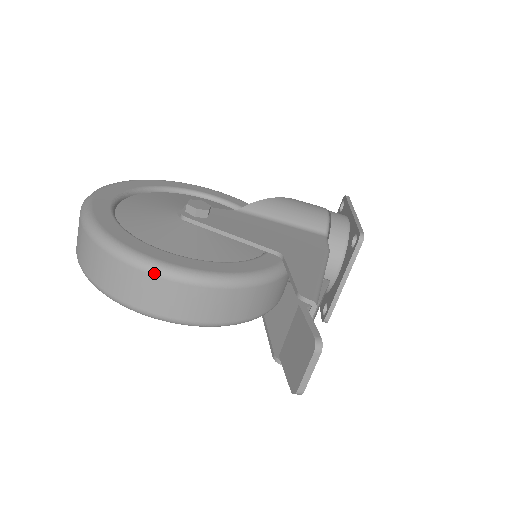
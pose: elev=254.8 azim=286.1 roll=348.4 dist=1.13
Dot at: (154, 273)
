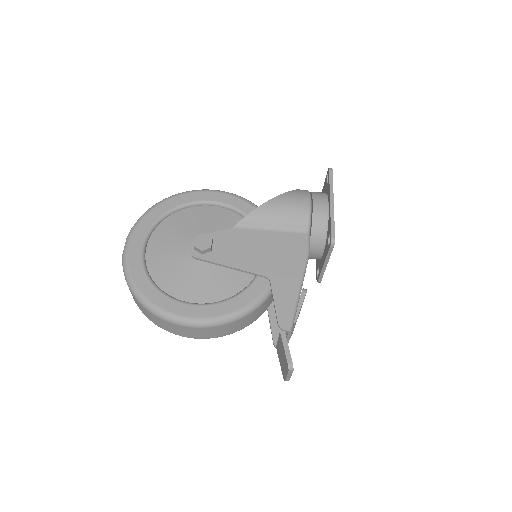
Dot at: (183, 325)
